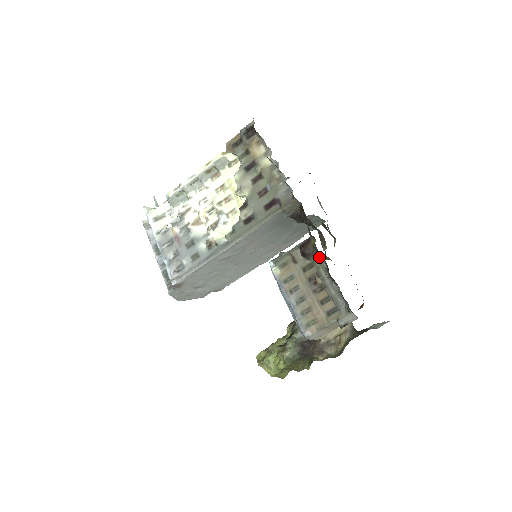
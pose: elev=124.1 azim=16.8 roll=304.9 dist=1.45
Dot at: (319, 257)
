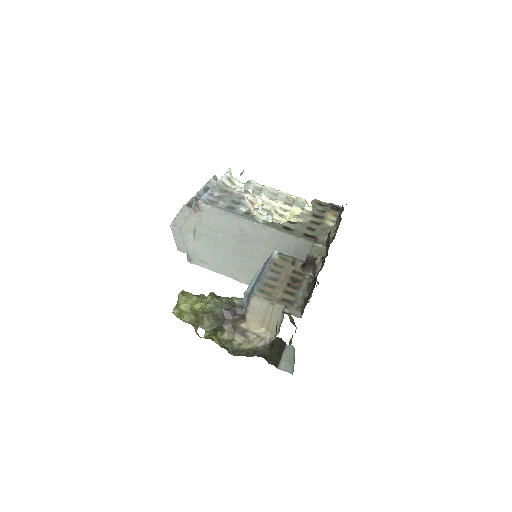
Dot at: (312, 276)
